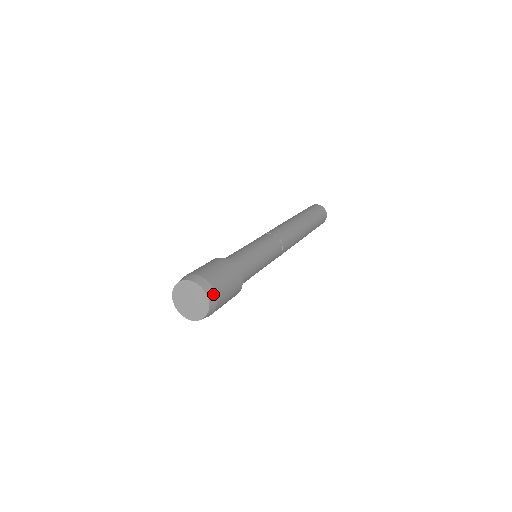
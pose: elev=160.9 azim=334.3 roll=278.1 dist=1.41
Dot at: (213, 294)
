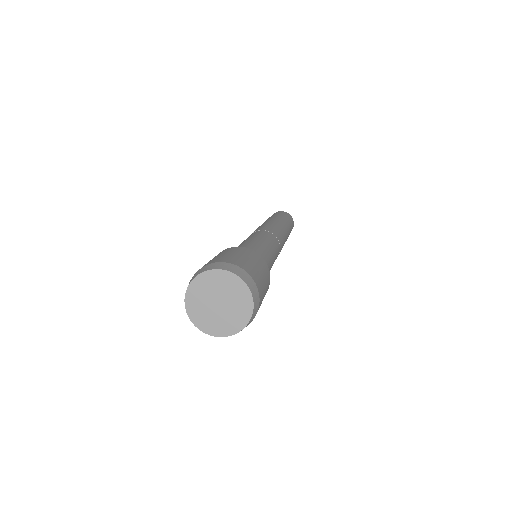
Dot at: (255, 289)
